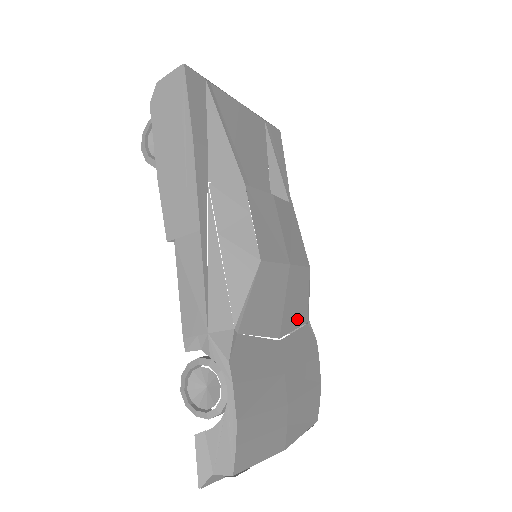
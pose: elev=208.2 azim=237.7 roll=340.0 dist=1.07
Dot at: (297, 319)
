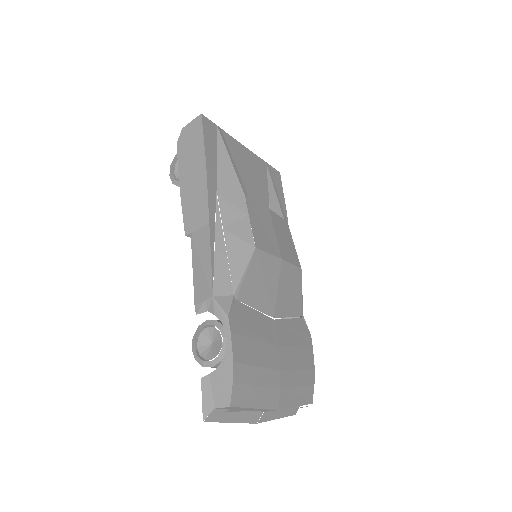
Dot at: (291, 309)
